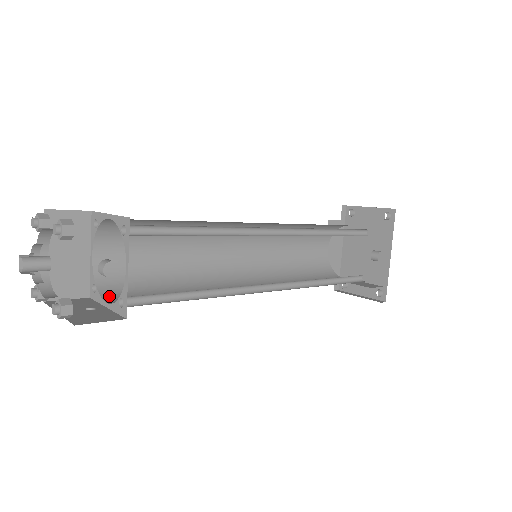
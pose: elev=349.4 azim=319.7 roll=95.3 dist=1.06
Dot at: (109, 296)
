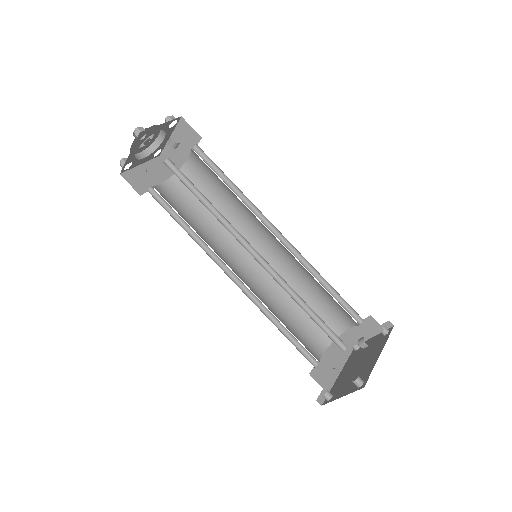
Dot at: occluded
